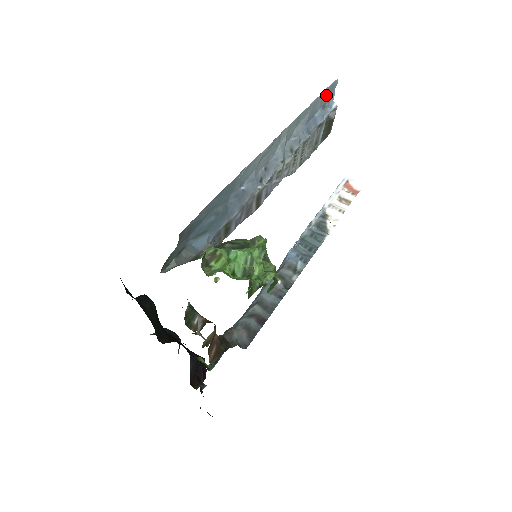
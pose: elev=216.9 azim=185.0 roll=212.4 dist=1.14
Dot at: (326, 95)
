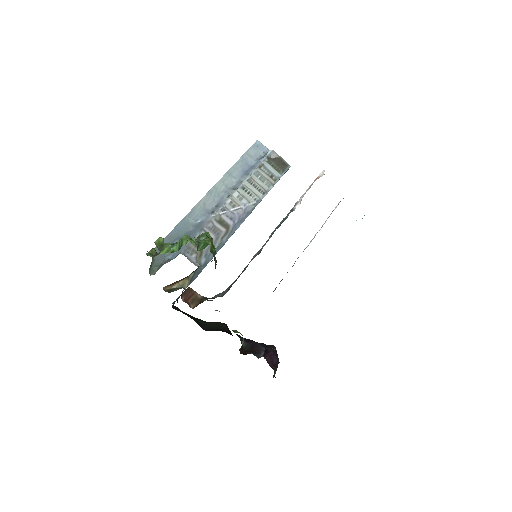
Dot at: (254, 152)
